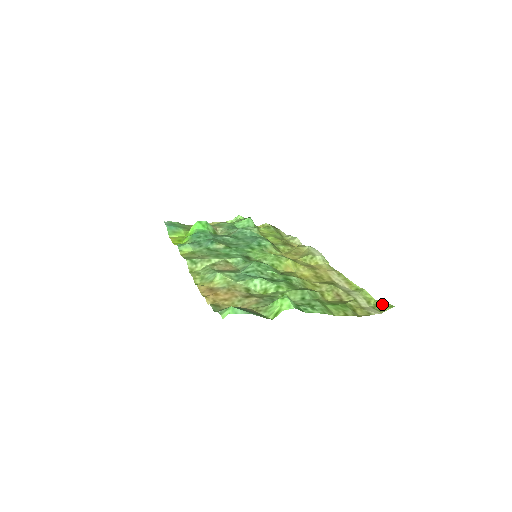
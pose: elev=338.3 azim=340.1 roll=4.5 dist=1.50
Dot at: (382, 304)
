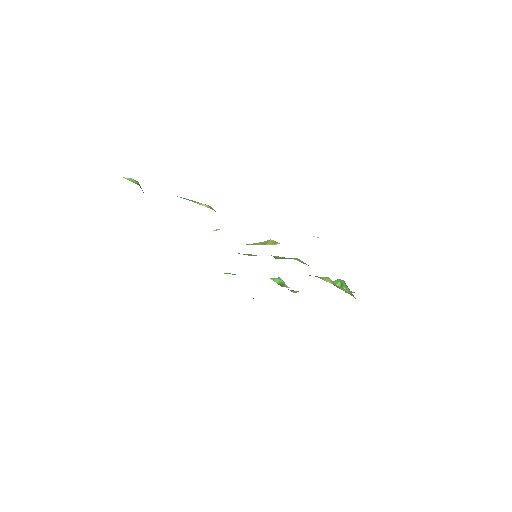
Dot at: occluded
